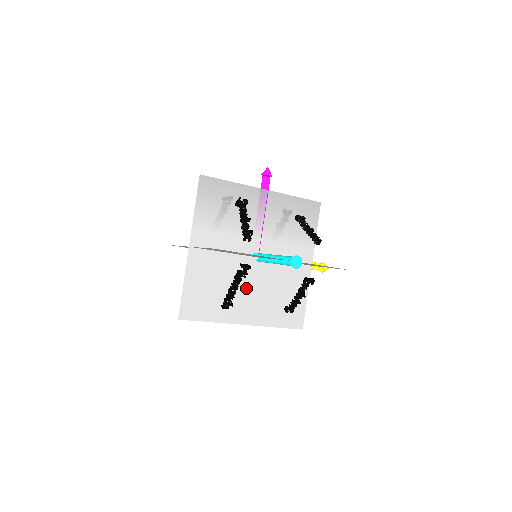
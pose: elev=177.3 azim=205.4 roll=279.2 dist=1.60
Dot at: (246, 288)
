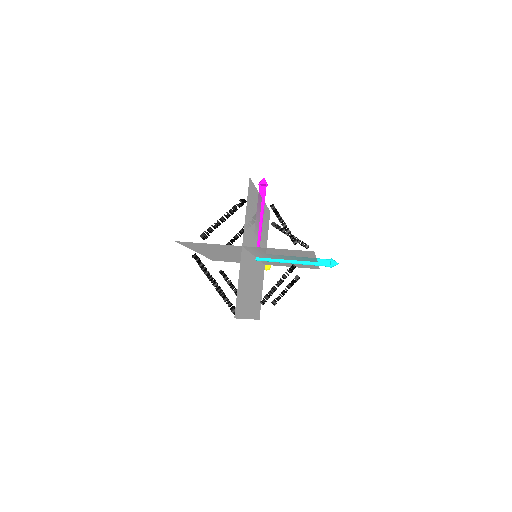
Dot at: (251, 285)
